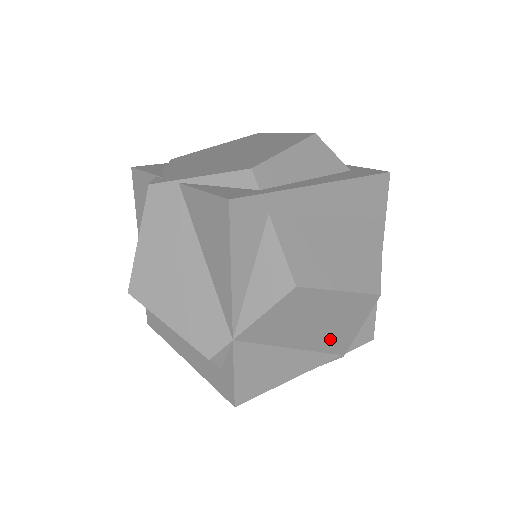
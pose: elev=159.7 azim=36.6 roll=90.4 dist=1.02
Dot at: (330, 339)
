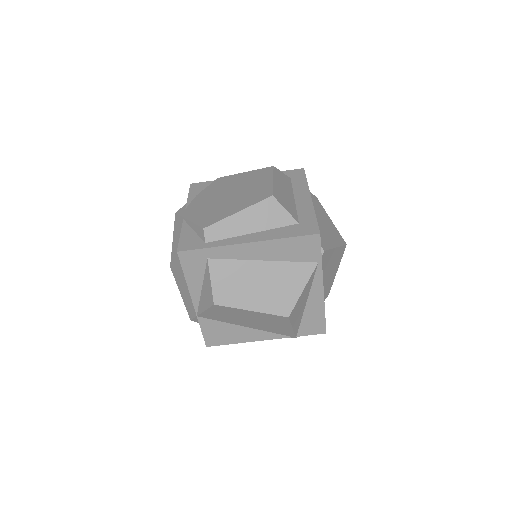
Dot at: (272, 328)
